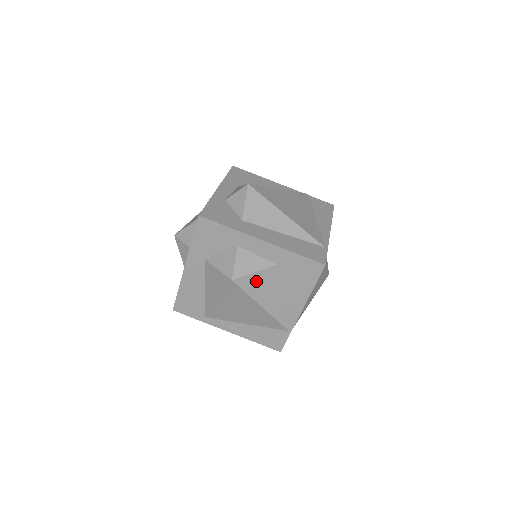
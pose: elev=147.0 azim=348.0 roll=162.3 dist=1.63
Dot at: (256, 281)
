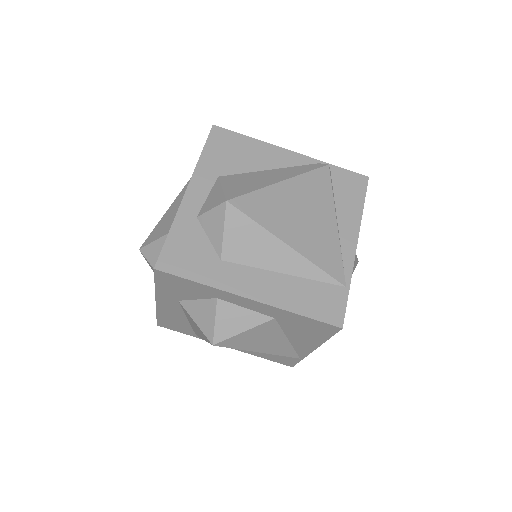
Dot at: (247, 337)
